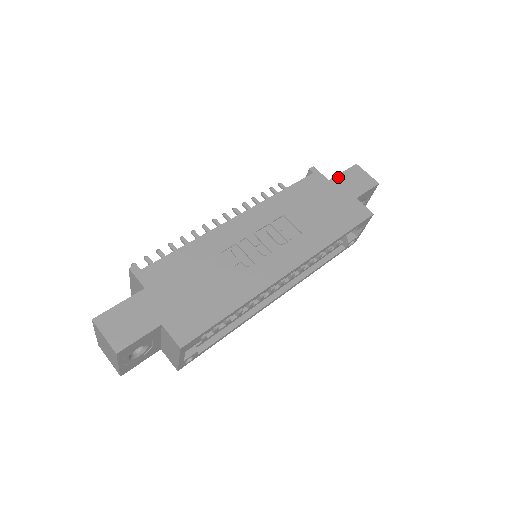
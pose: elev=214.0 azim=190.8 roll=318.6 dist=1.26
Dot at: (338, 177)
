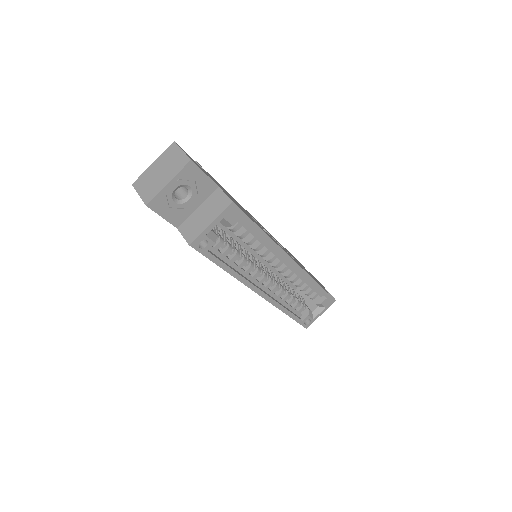
Dot at: (311, 274)
